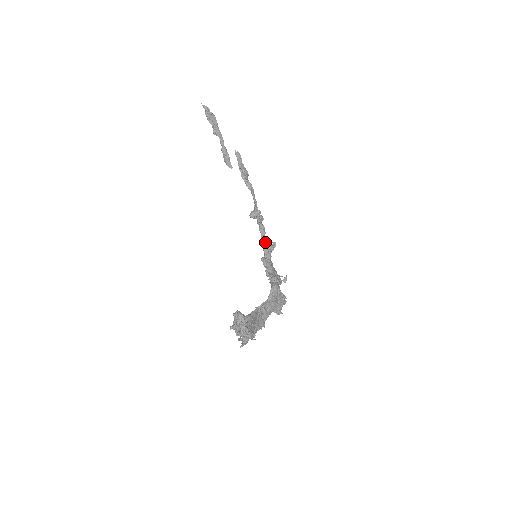
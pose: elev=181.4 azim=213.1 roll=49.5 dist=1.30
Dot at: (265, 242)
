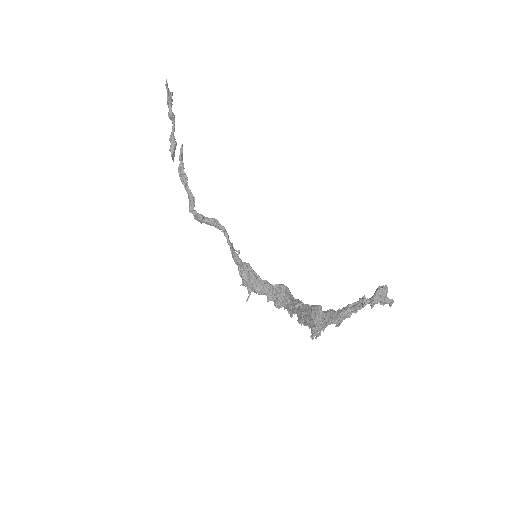
Dot at: (232, 248)
